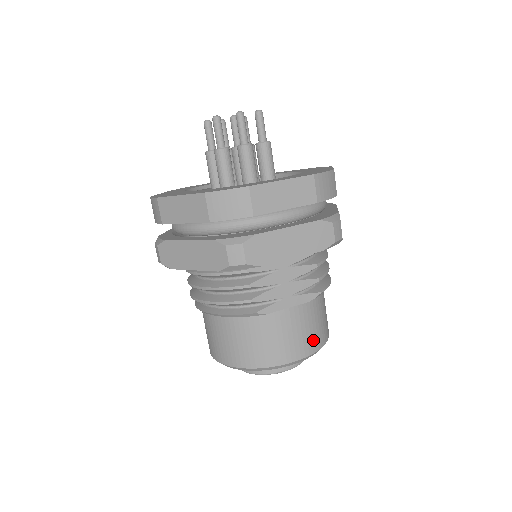
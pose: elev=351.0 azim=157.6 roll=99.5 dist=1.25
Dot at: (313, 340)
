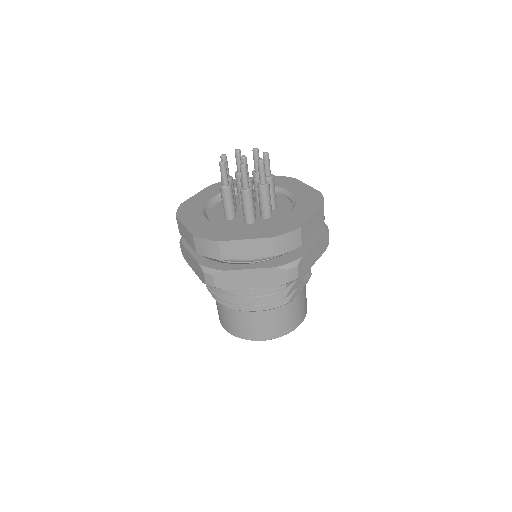
Dot at: (306, 305)
